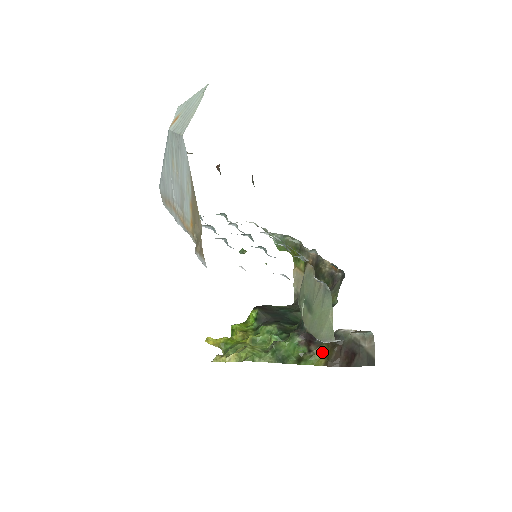
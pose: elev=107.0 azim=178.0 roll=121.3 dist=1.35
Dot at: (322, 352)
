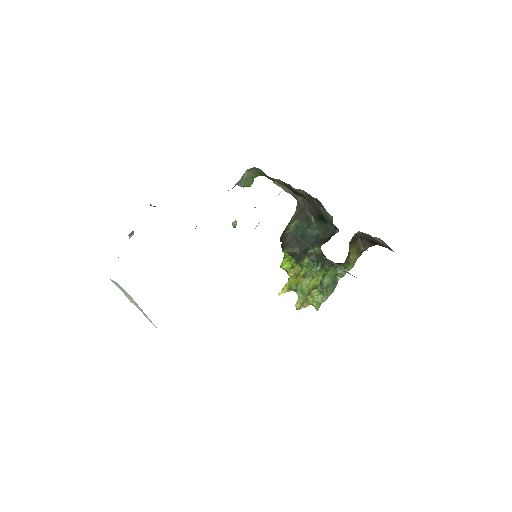
Dot at: (353, 257)
